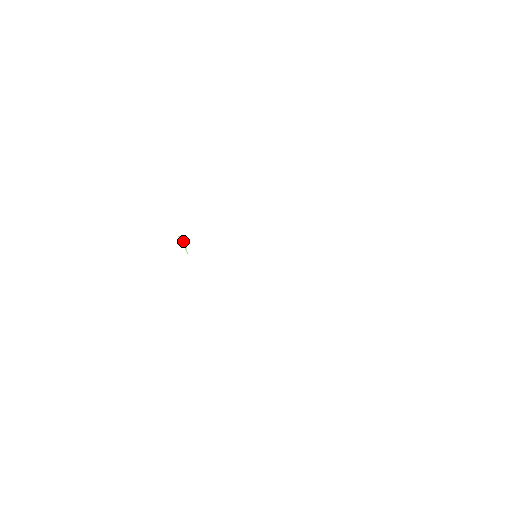
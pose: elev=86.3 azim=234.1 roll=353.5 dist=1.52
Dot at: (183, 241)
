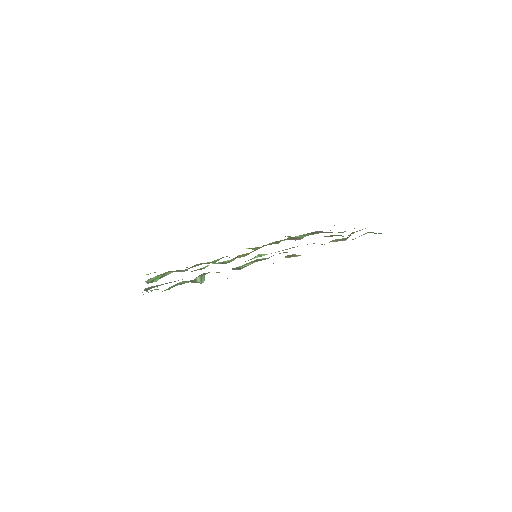
Dot at: occluded
